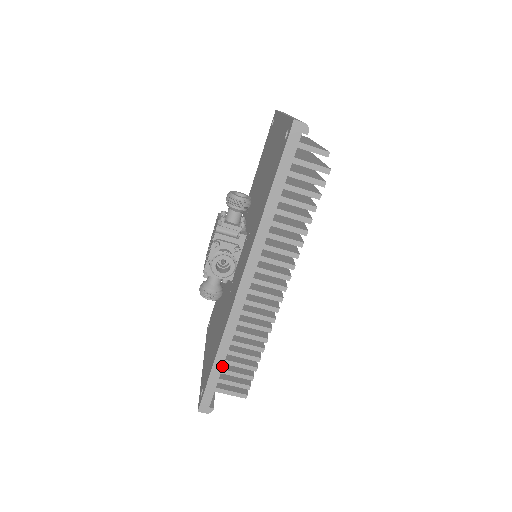
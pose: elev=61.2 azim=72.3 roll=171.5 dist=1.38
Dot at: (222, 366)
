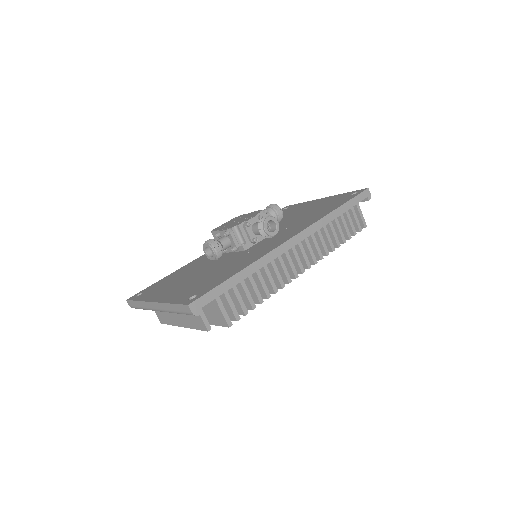
Dot at: (238, 283)
